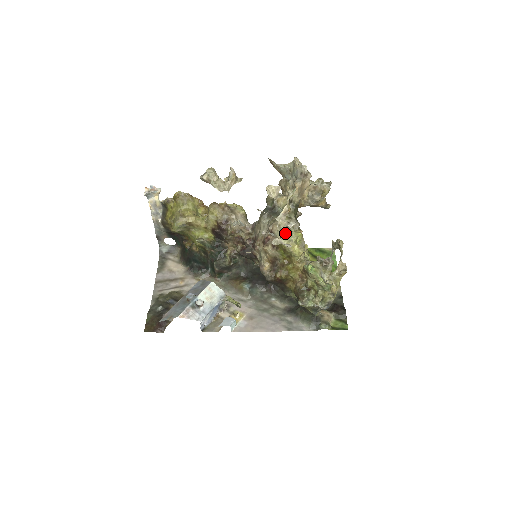
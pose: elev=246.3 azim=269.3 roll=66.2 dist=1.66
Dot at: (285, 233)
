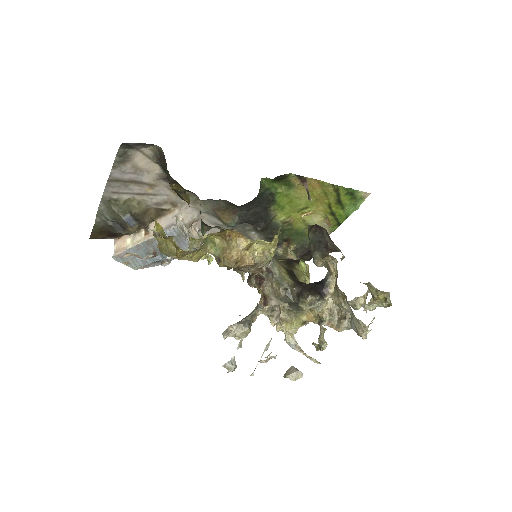
Dot at: occluded
